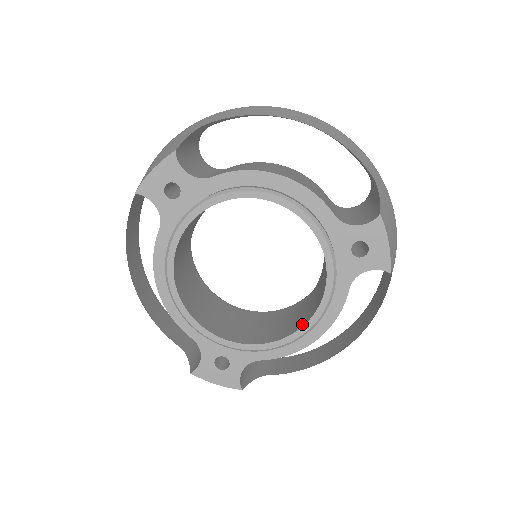
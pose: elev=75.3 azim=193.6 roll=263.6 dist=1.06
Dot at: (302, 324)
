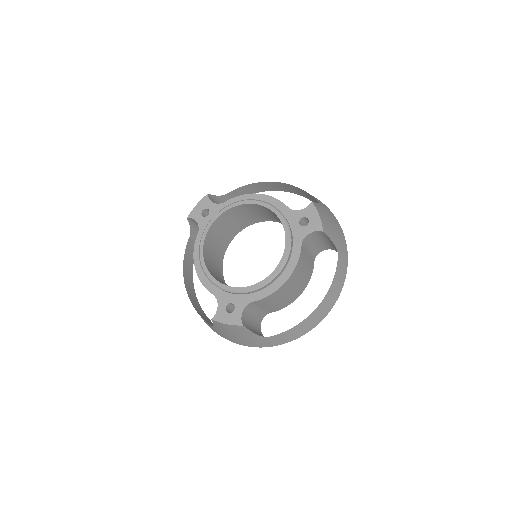
Dot at: (275, 270)
